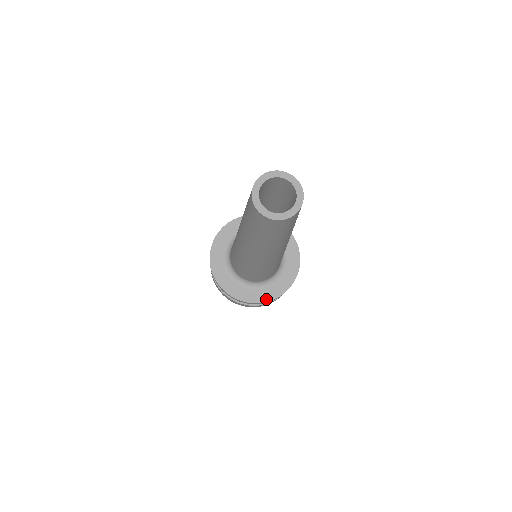
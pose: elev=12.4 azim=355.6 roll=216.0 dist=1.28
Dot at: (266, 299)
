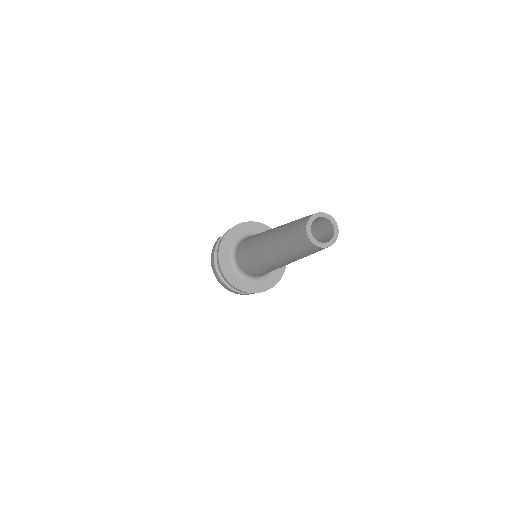
Dot at: (252, 291)
